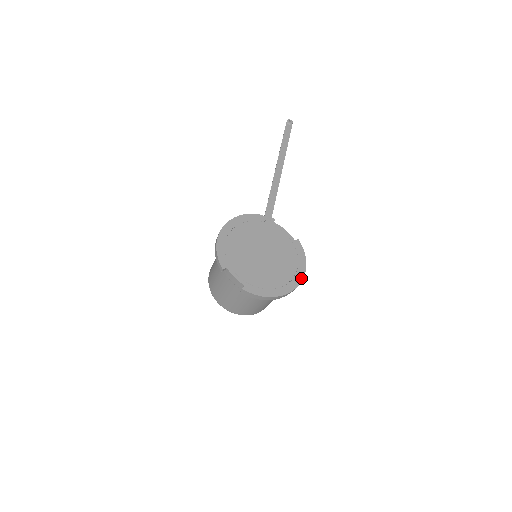
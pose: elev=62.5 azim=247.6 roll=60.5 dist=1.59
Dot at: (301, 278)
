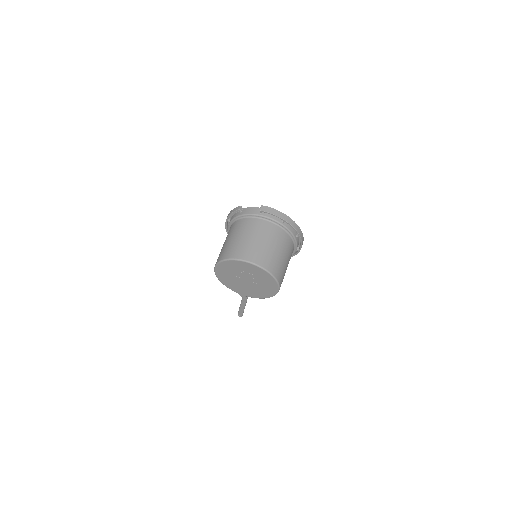
Dot at: occluded
